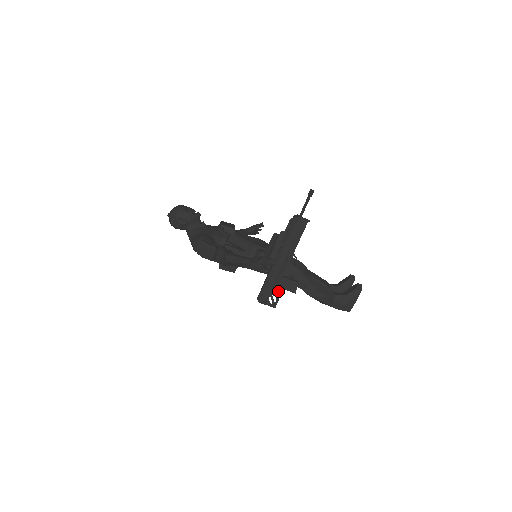
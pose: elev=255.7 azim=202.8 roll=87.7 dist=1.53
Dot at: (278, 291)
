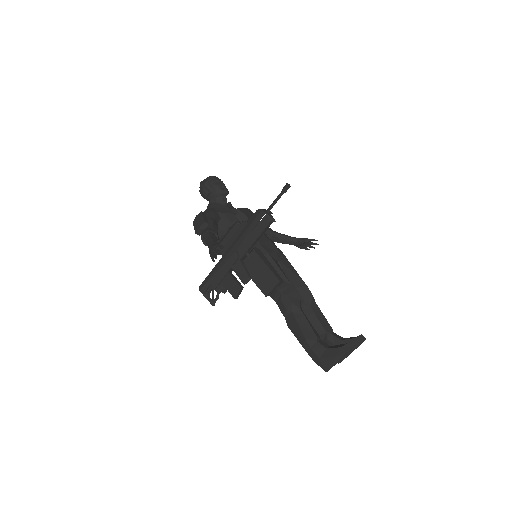
Dot at: (221, 287)
